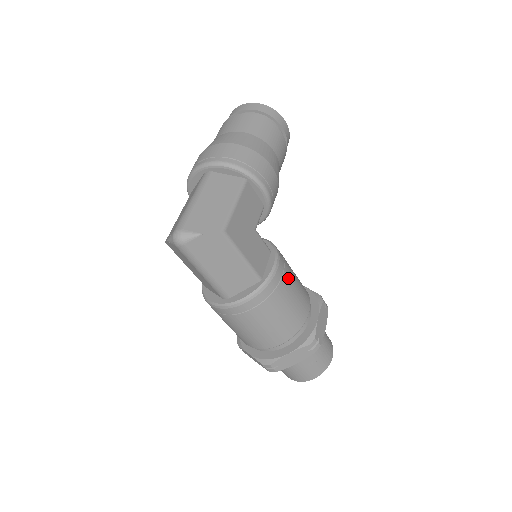
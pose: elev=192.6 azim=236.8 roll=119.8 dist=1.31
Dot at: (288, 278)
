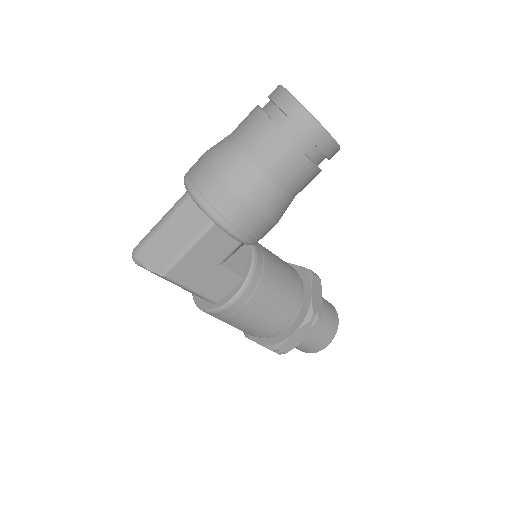
Dot at: (252, 307)
